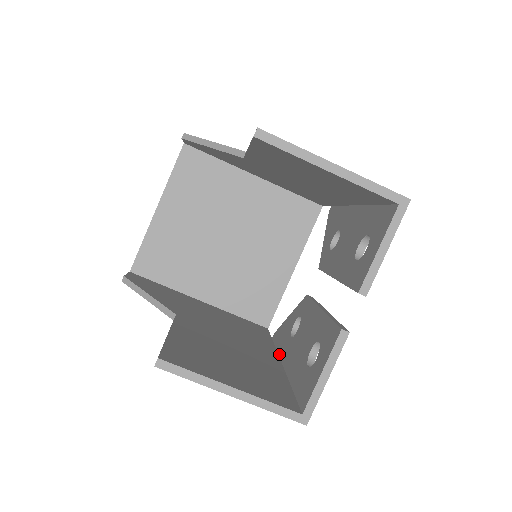
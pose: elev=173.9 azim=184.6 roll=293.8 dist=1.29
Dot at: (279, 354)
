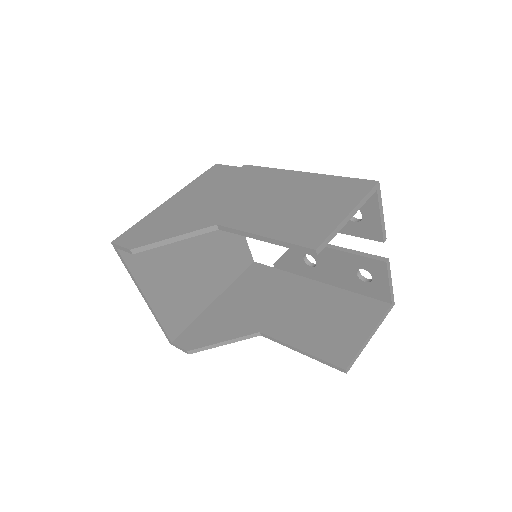
Dot at: (307, 277)
